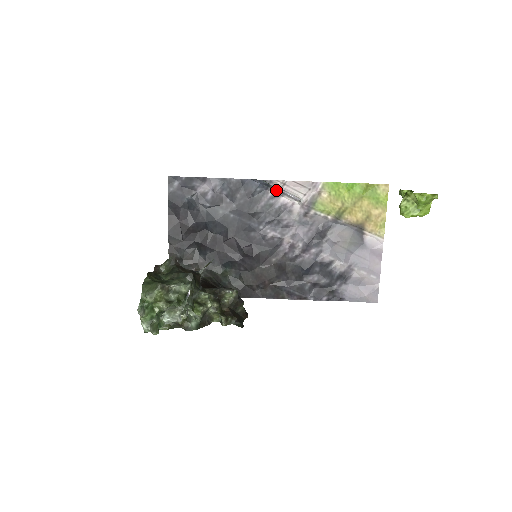
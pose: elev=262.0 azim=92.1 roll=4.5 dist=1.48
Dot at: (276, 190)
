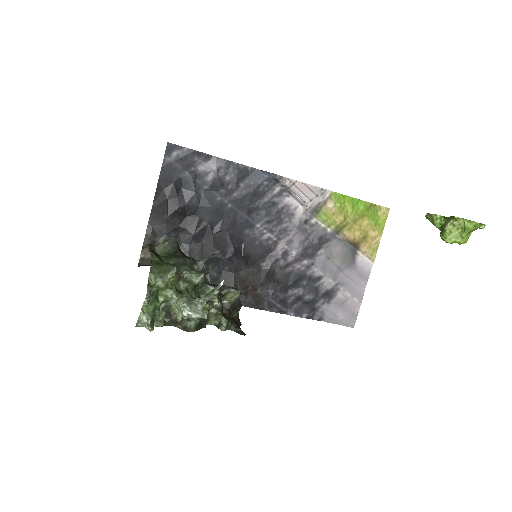
Dot at: (284, 188)
